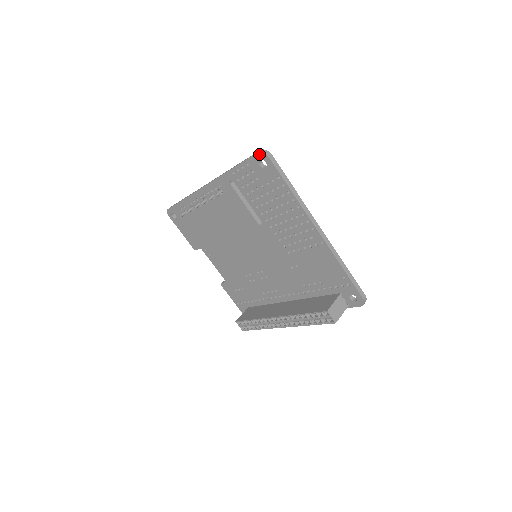
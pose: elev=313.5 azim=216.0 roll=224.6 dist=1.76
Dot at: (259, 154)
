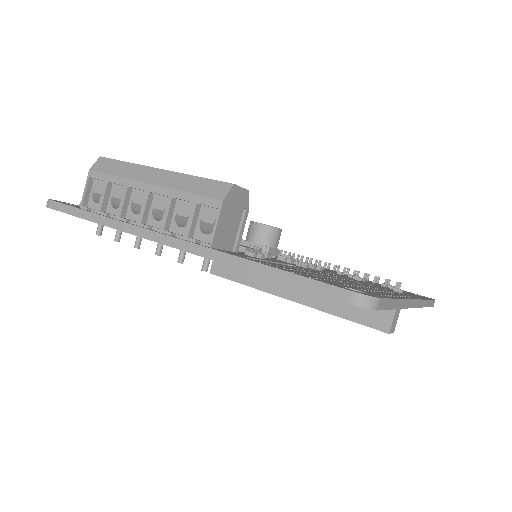
Dot at: occluded
